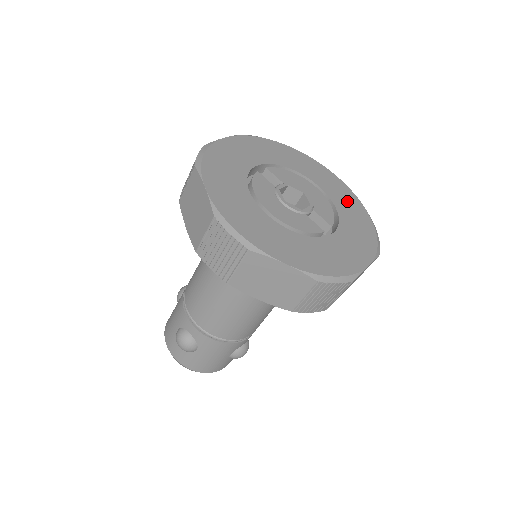
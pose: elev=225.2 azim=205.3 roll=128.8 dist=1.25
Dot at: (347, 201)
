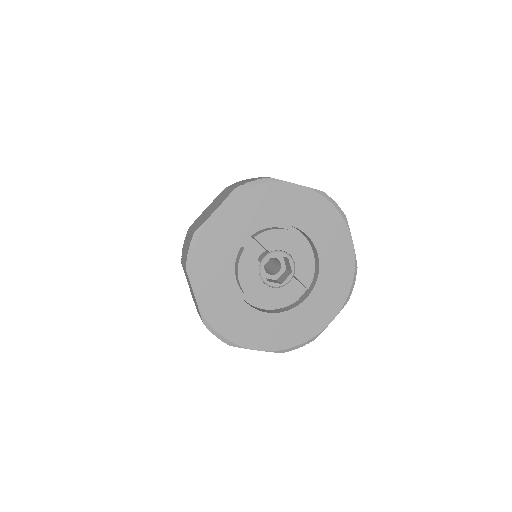
Dot at: (335, 243)
